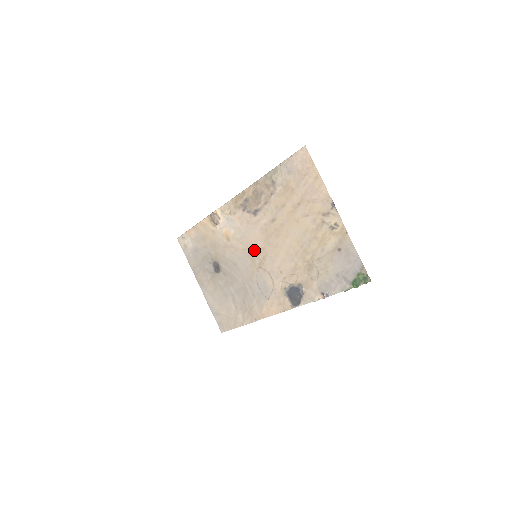
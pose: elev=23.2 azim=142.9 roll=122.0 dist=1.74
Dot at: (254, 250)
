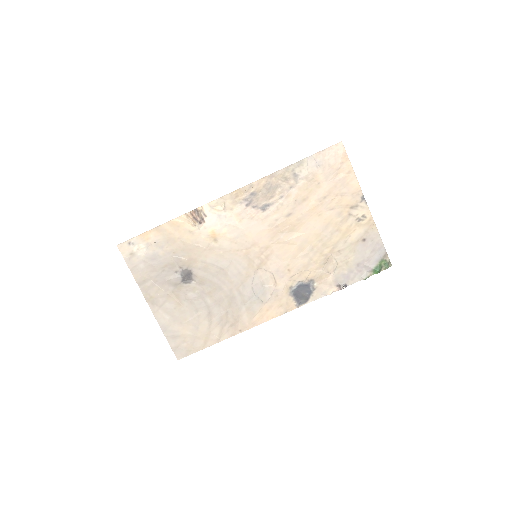
Dot at: (254, 249)
